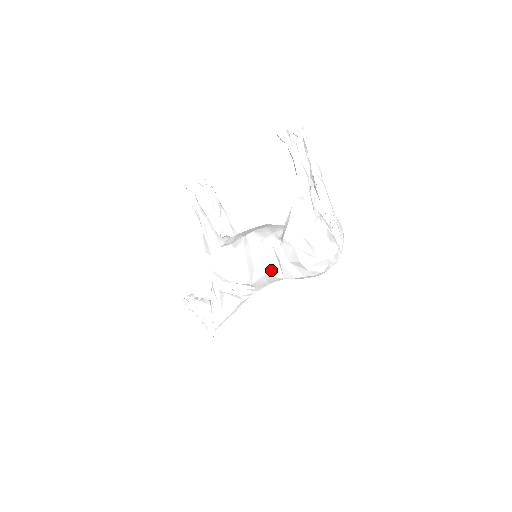
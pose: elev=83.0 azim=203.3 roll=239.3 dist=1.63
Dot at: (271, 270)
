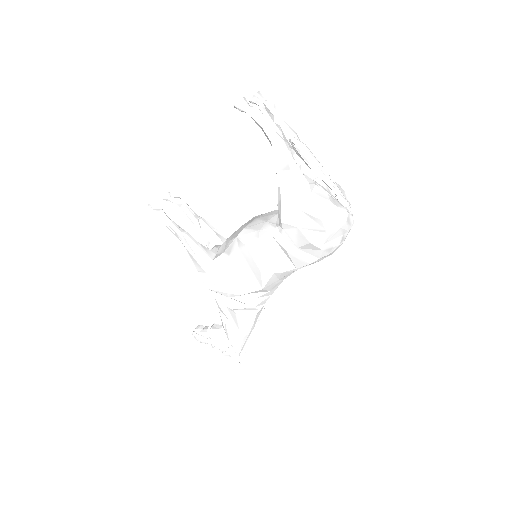
Dot at: (279, 265)
